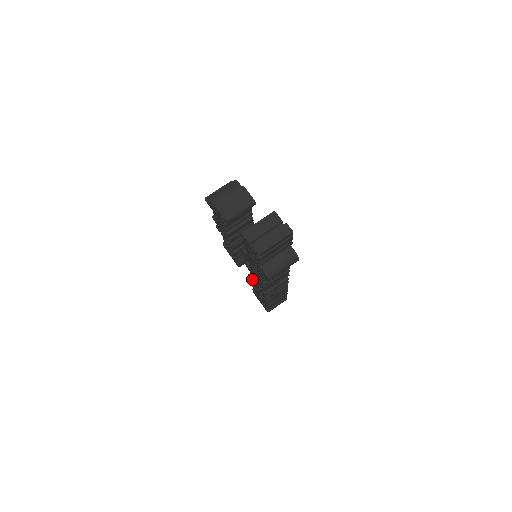
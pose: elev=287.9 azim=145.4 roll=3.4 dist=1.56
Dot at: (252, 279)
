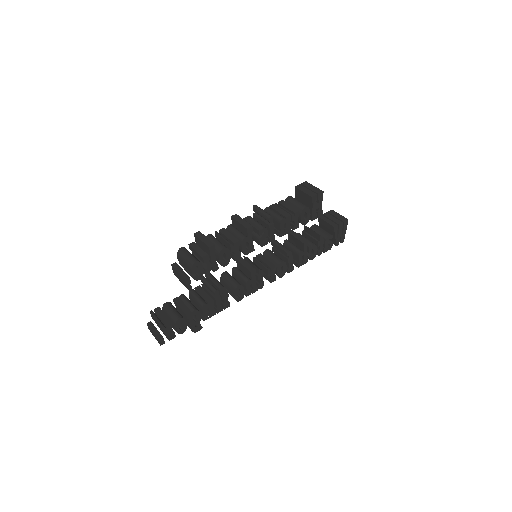
Dot at: (273, 244)
